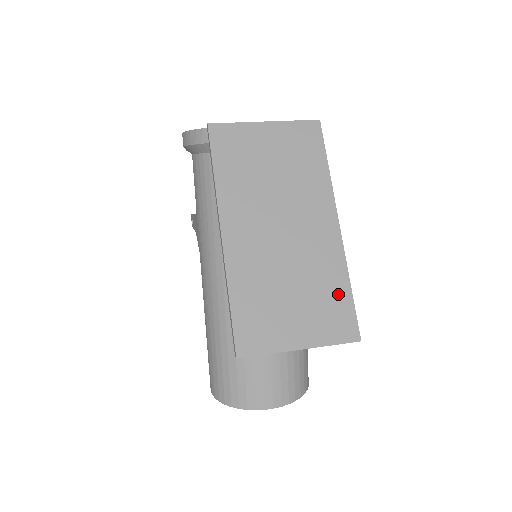
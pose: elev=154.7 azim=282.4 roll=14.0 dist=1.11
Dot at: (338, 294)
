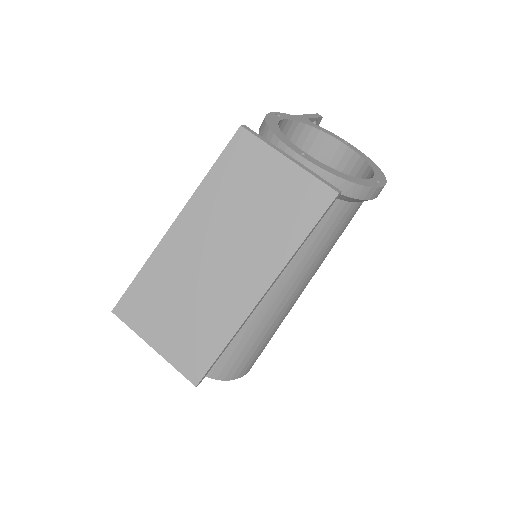
Dot at: (212, 340)
